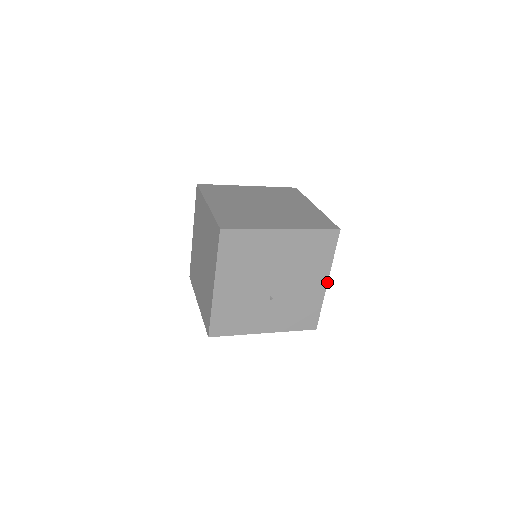
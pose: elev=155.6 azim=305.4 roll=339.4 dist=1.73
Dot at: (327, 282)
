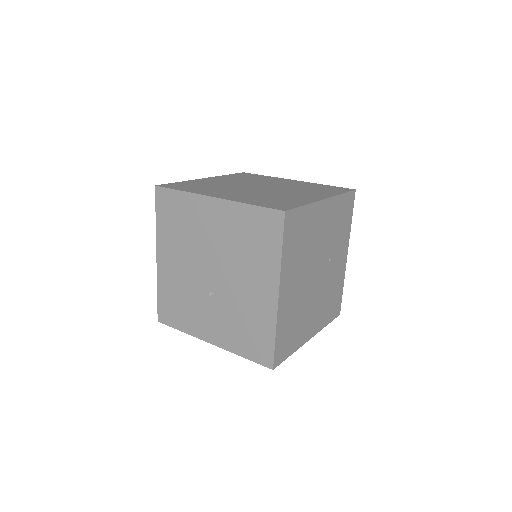
Dot at: (278, 295)
